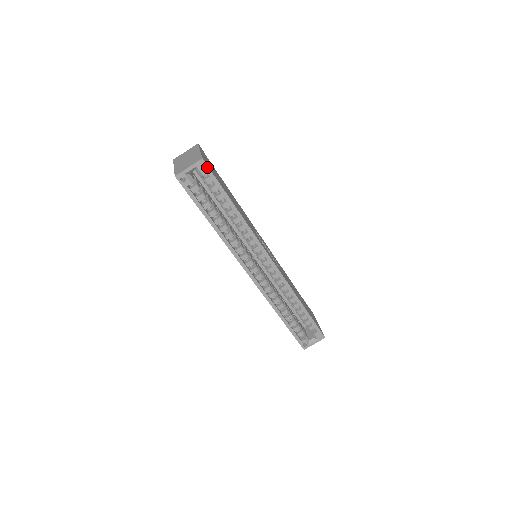
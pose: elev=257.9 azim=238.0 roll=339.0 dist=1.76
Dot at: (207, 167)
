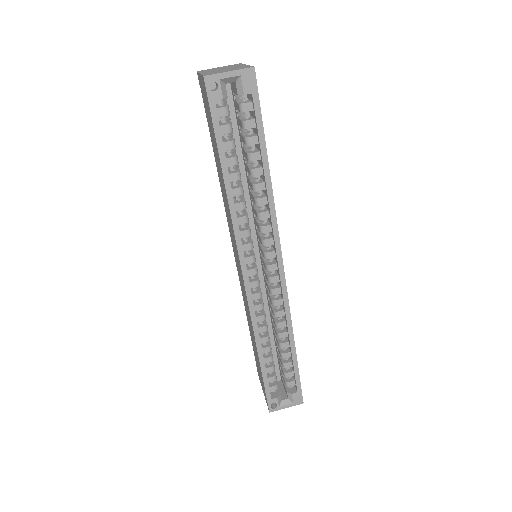
Dot at: (255, 84)
